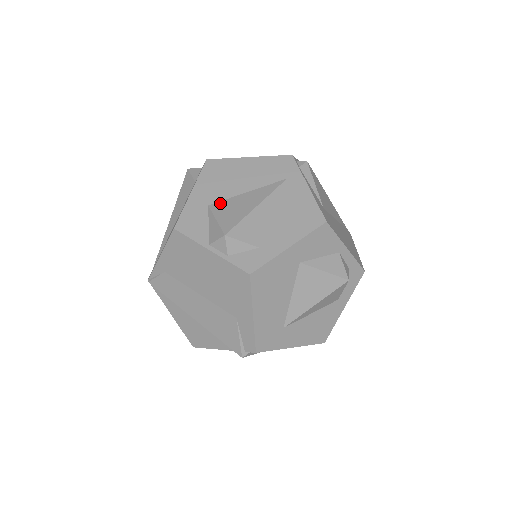
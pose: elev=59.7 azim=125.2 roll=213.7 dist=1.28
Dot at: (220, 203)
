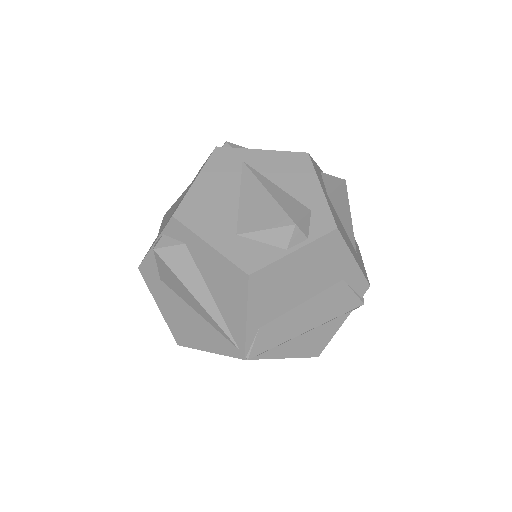
Dot at: (241, 223)
